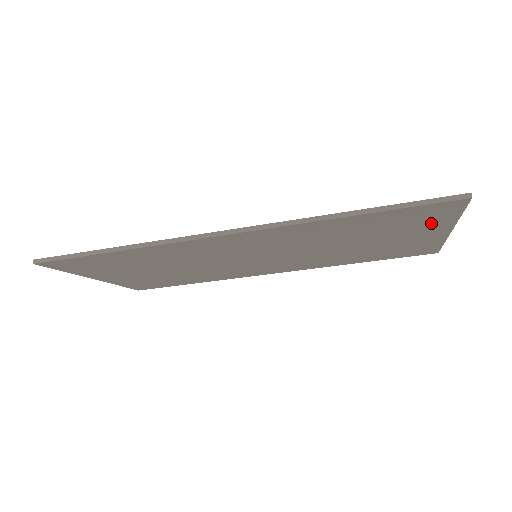
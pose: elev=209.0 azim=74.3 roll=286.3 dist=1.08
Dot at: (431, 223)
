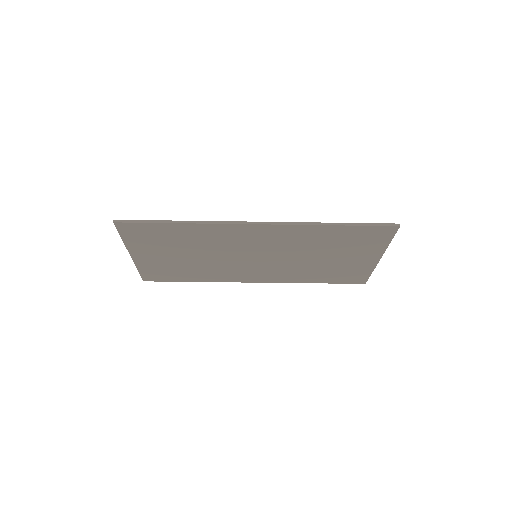
Dot at: (373, 246)
